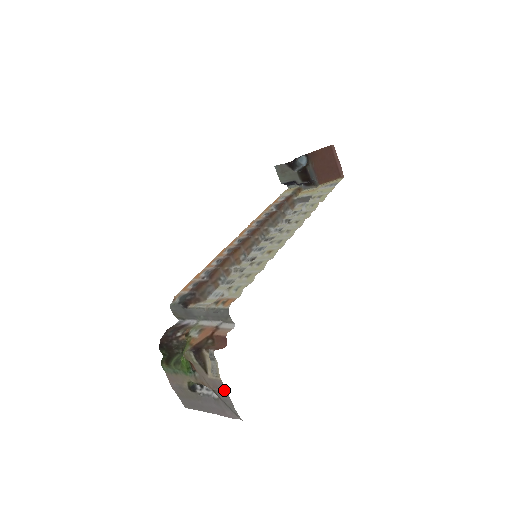
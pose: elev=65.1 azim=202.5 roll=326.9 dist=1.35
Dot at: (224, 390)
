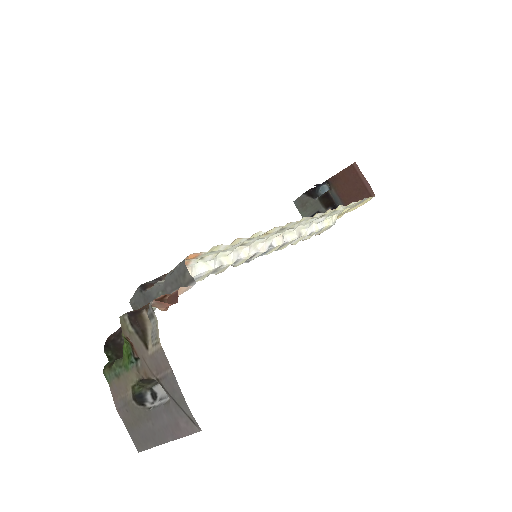
Dot at: (168, 368)
